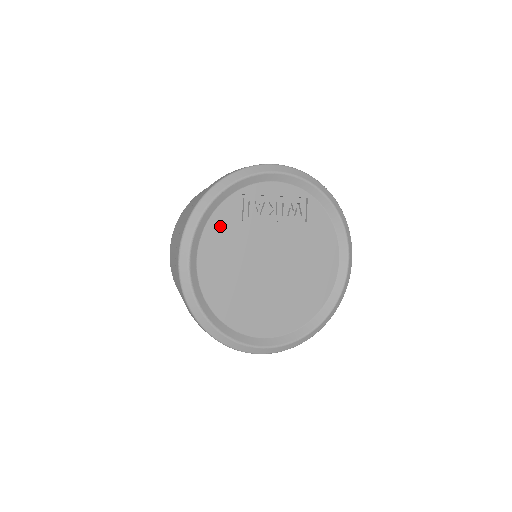
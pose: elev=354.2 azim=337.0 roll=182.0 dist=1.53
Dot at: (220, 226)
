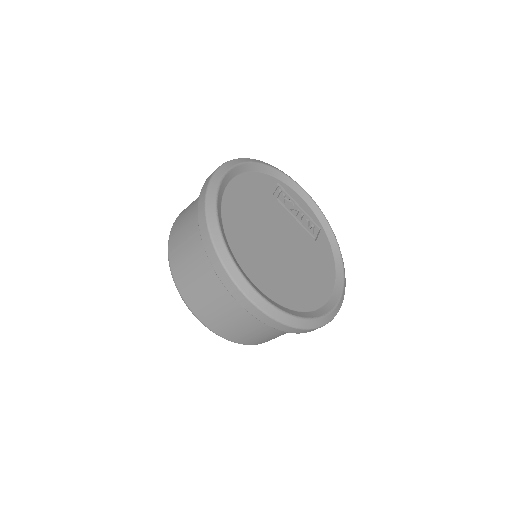
Dot at: (256, 182)
